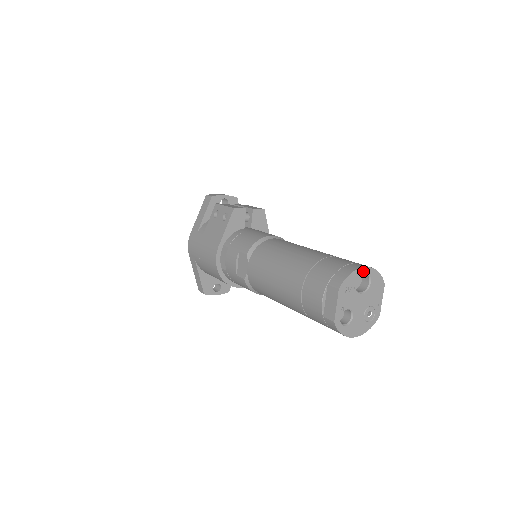
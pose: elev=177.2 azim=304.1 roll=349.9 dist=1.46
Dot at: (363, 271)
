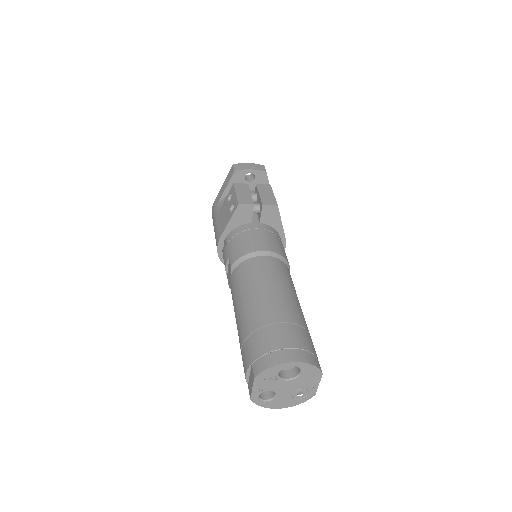
Dot at: (289, 365)
